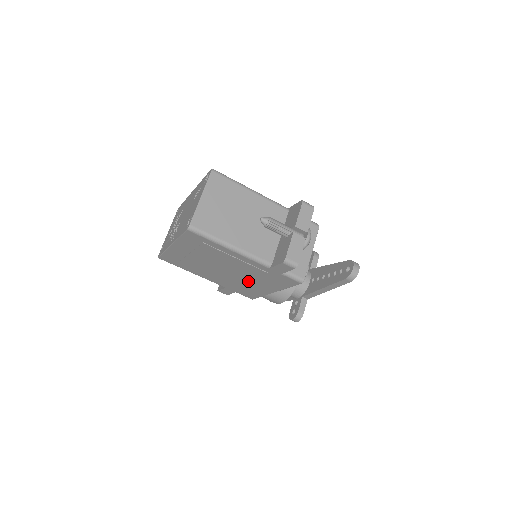
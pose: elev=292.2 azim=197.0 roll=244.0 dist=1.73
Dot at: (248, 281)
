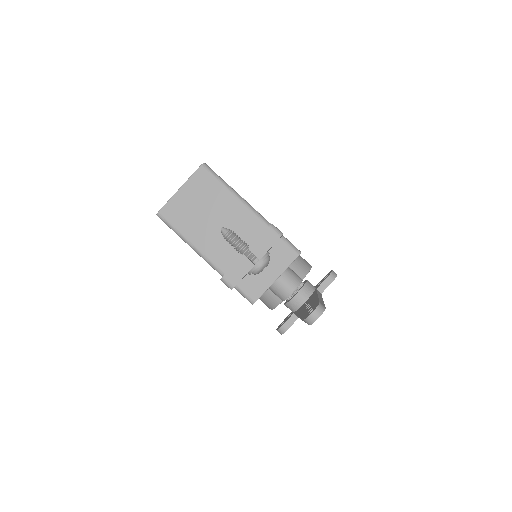
Dot at: occluded
